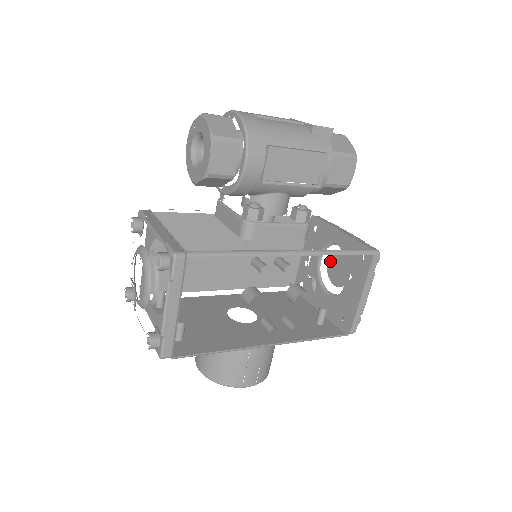
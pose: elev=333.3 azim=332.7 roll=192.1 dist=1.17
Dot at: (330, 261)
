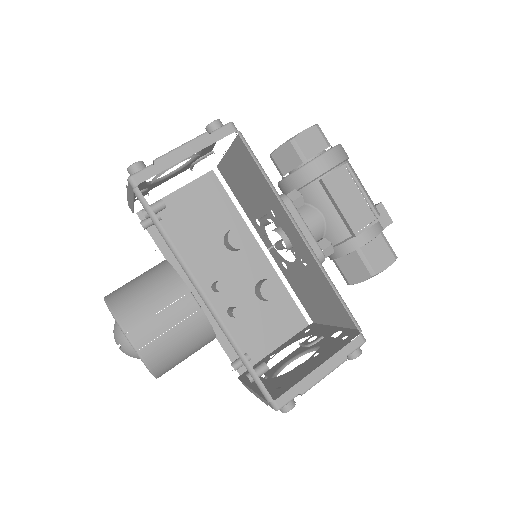
Dot at: occluded
